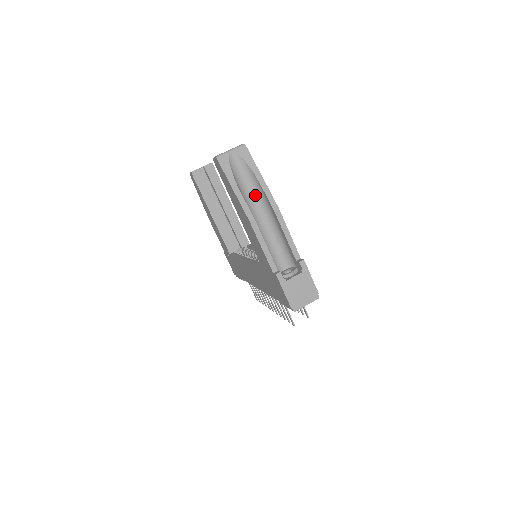
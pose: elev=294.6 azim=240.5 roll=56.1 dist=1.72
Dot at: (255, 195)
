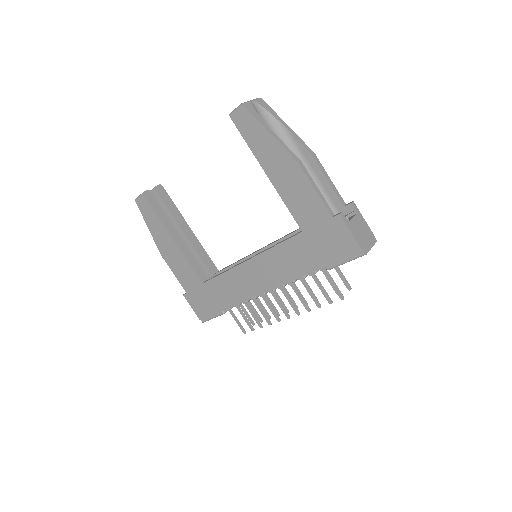
Dot at: occluded
